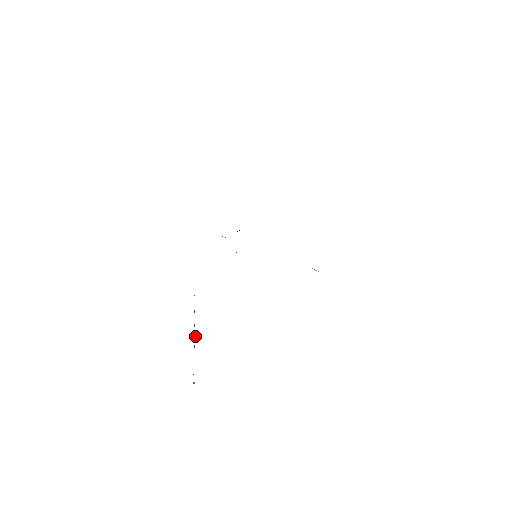
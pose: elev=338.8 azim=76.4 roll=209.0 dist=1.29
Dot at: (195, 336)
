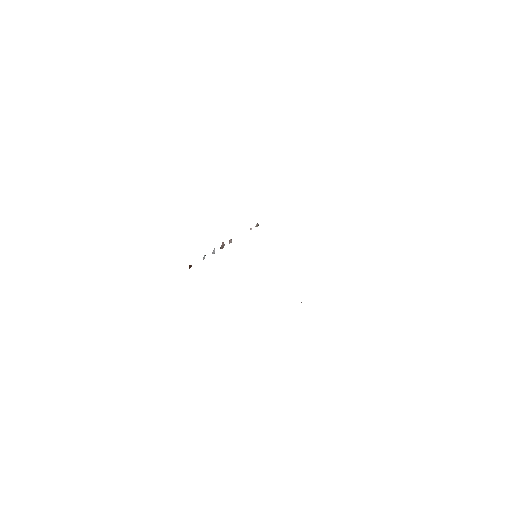
Dot at: occluded
